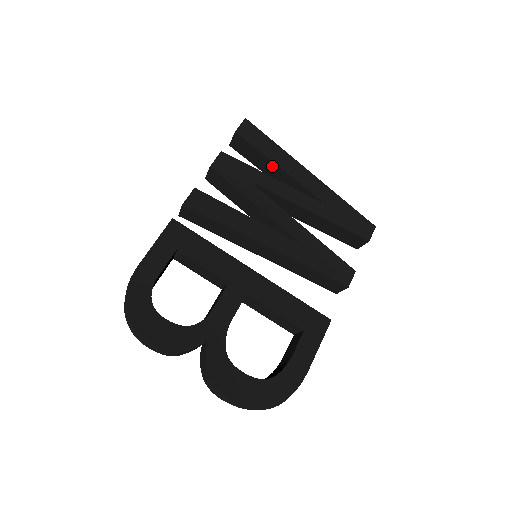
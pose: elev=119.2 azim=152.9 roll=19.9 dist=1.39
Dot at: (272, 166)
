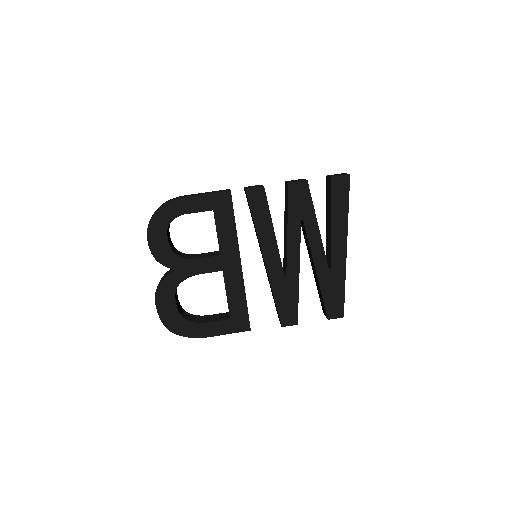
Dot at: (330, 219)
